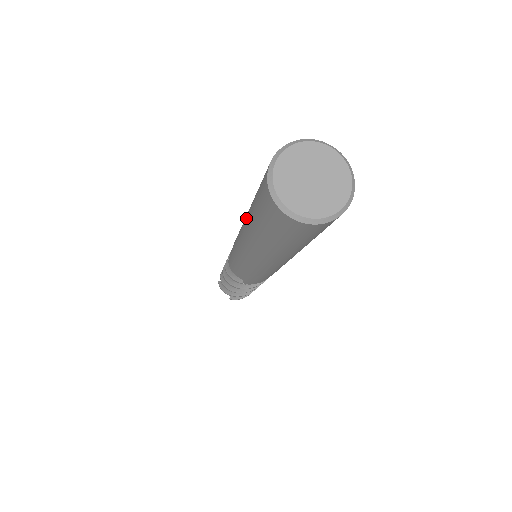
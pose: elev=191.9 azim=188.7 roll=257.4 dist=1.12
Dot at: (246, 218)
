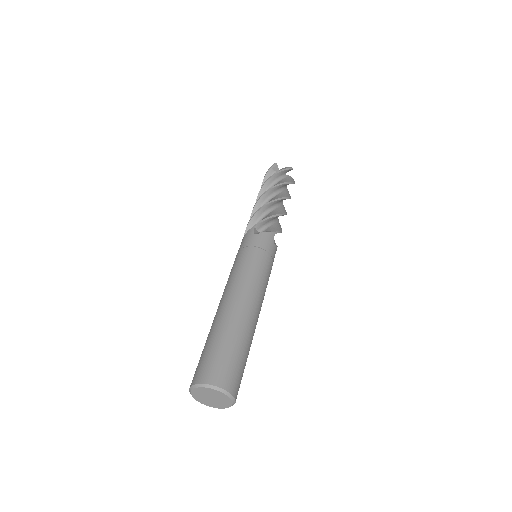
Dot at: occluded
